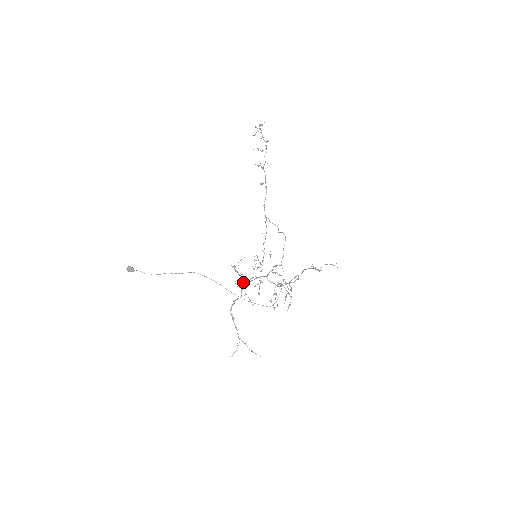
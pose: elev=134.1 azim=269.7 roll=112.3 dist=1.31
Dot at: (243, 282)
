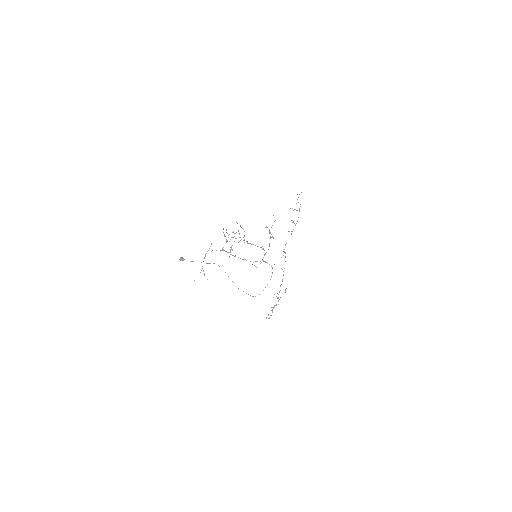
Dot at: occluded
